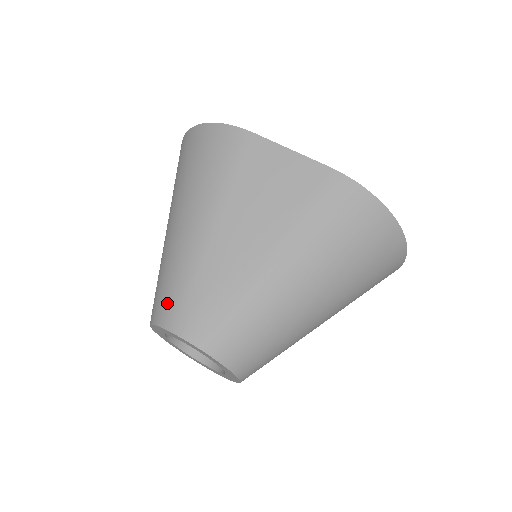
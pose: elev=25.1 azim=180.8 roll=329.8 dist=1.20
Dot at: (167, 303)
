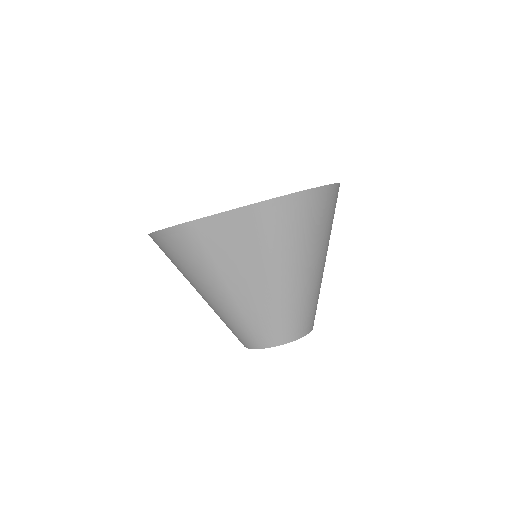
Dot at: (243, 337)
